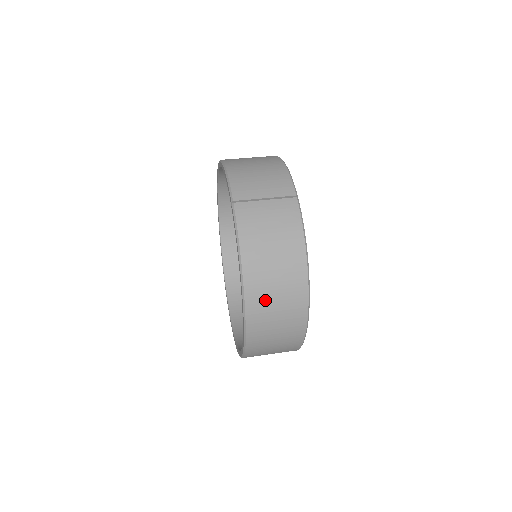
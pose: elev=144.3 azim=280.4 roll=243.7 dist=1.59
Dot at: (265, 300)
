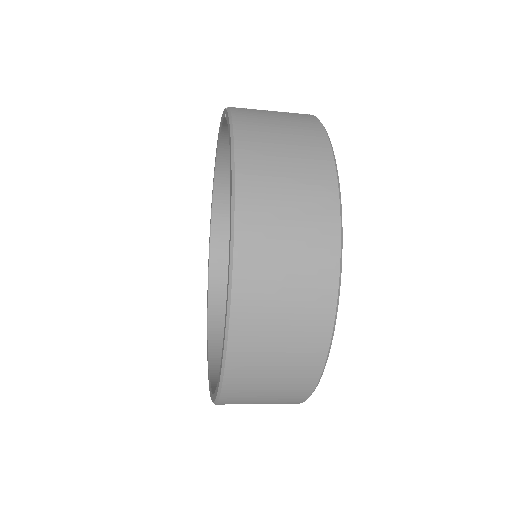
Dot at: (268, 190)
